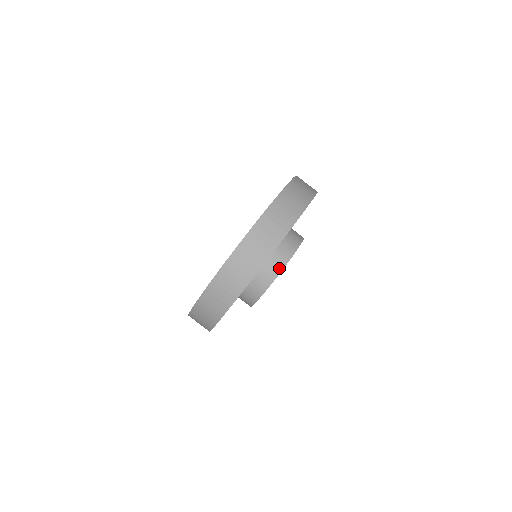
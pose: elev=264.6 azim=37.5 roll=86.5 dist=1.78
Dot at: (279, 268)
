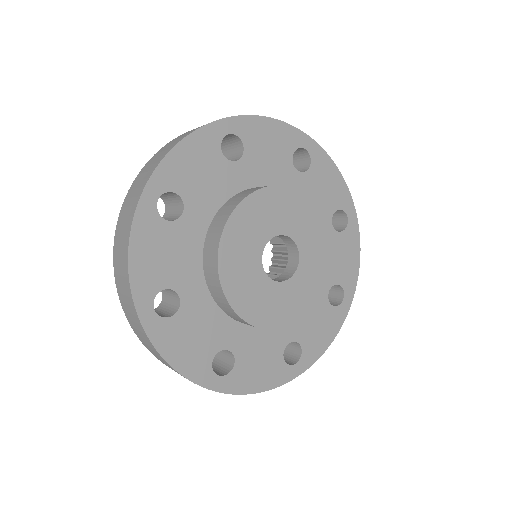
Dot at: (268, 186)
